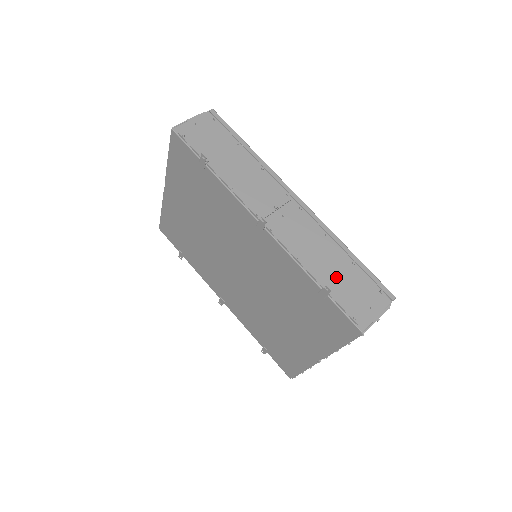
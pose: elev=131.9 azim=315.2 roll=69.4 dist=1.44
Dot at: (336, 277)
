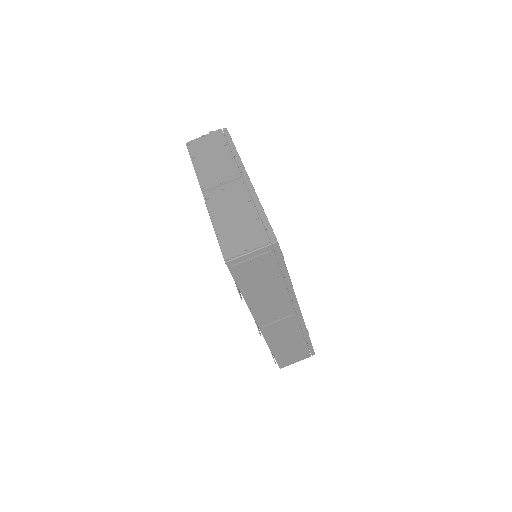
Dot at: (286, 350)
